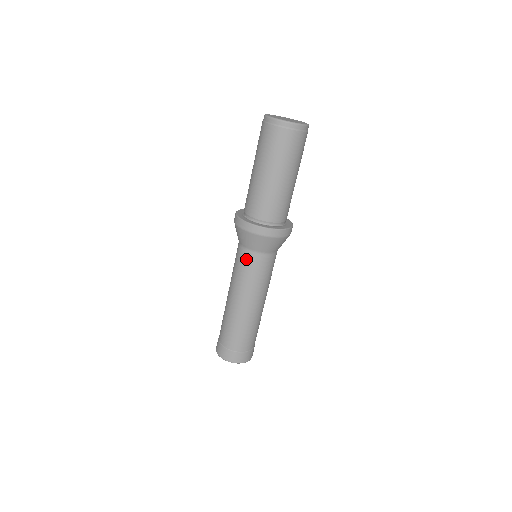
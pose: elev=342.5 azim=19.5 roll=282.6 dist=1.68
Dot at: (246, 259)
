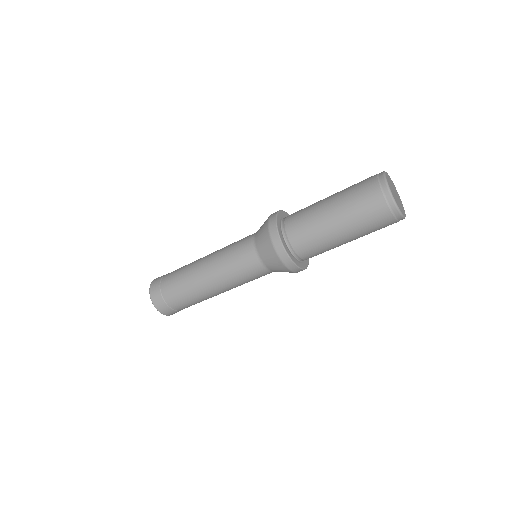
Dot at: (259, 273)
